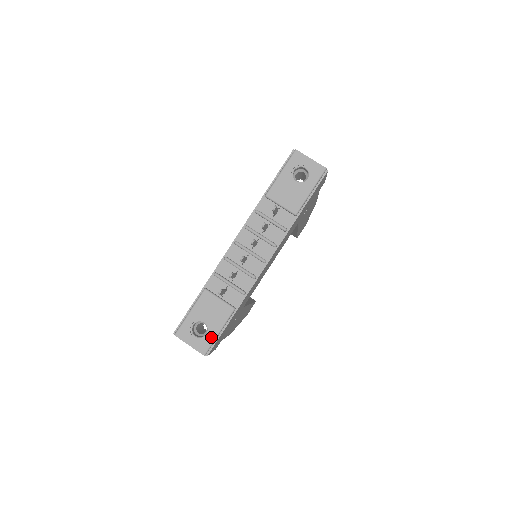
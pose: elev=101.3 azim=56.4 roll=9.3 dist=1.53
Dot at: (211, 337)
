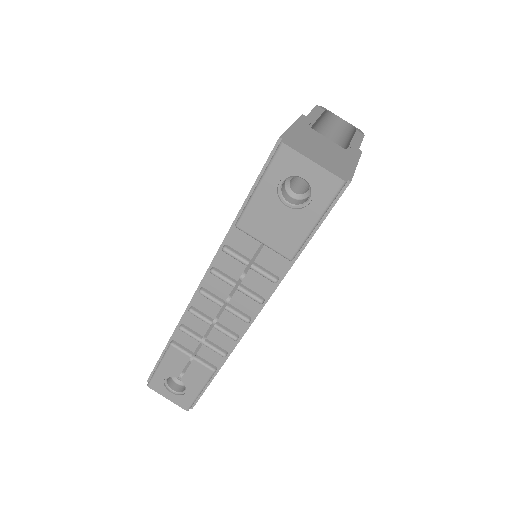
Dot at: (191, 396)
